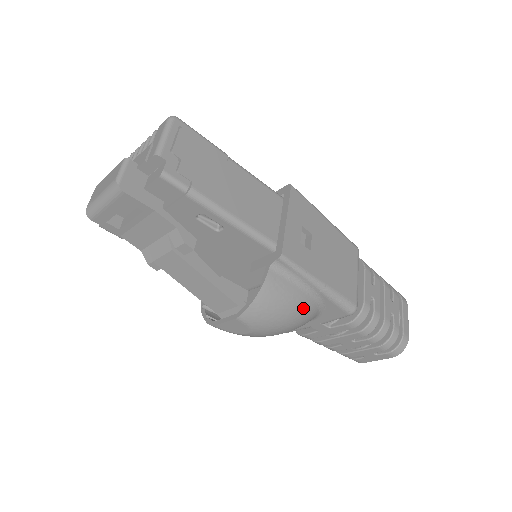
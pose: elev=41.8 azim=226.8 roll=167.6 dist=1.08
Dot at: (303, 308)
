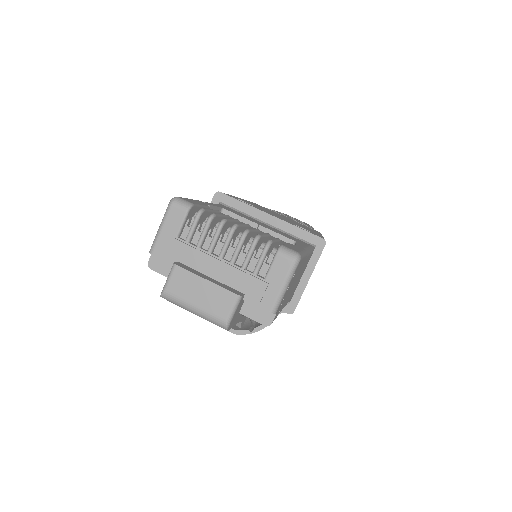
Dot at: occluded
